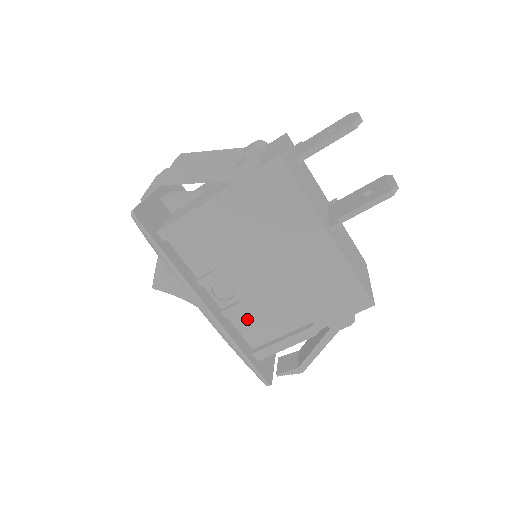
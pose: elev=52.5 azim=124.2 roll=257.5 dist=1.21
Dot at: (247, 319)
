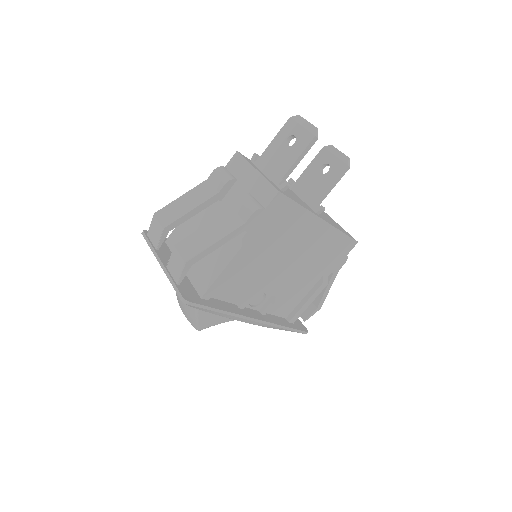
Dot at: (278, 304)
